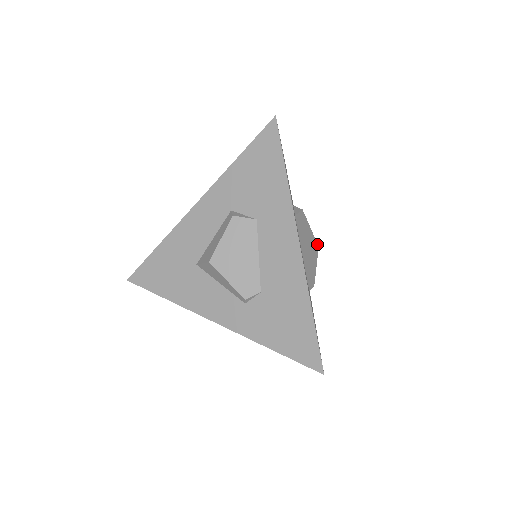
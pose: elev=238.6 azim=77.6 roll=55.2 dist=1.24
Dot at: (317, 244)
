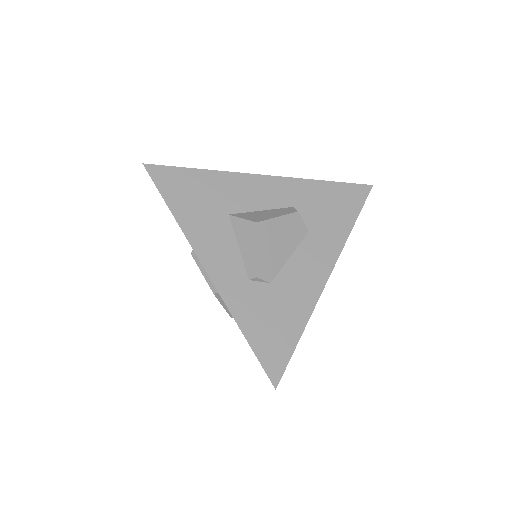
Dot at: occluded
